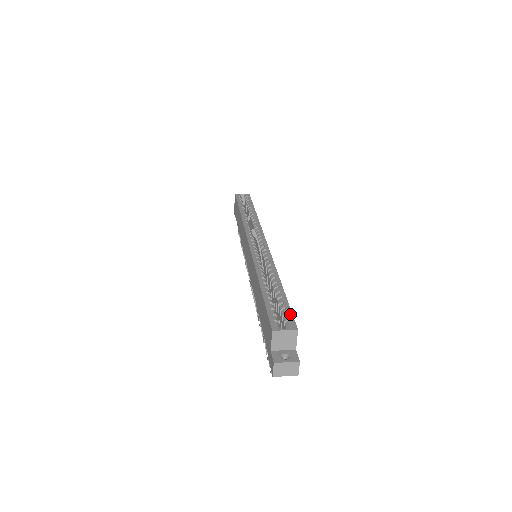
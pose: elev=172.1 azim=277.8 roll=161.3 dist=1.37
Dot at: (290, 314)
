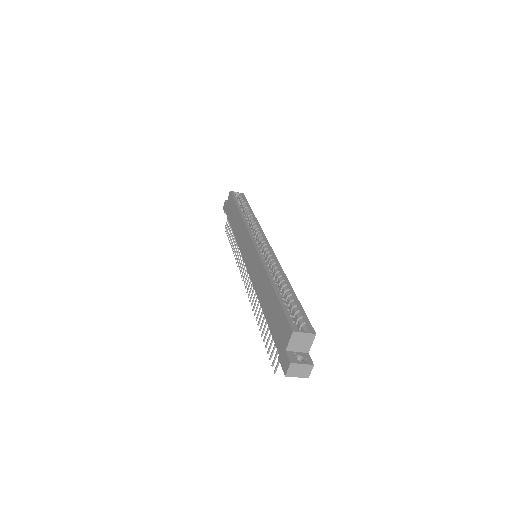
Dot at: (306, 318)
